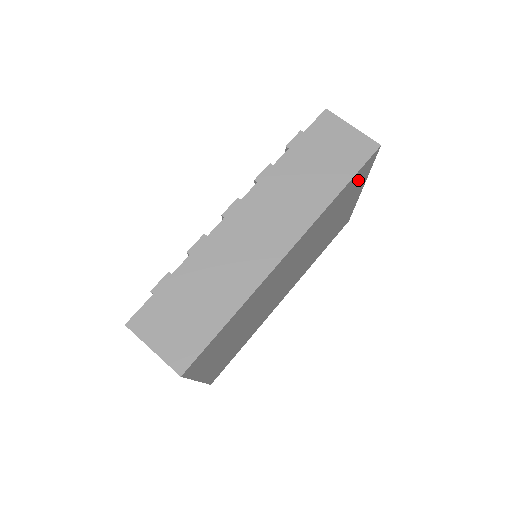
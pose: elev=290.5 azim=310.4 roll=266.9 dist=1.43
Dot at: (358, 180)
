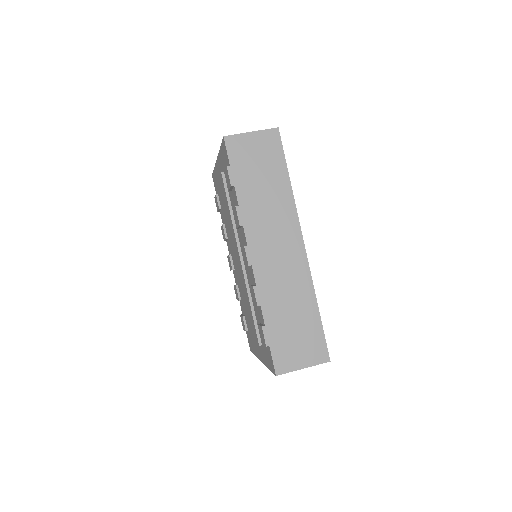
Dot at: occluded
